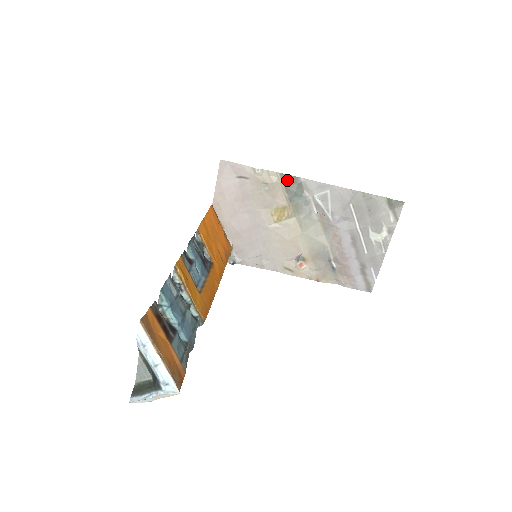
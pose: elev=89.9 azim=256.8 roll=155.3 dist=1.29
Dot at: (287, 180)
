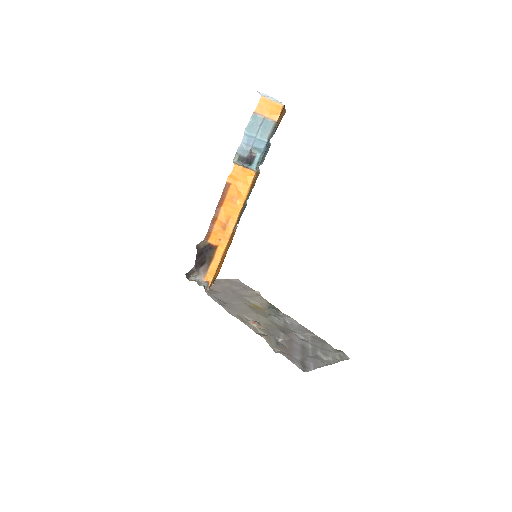
Dot at: (272, 306)
